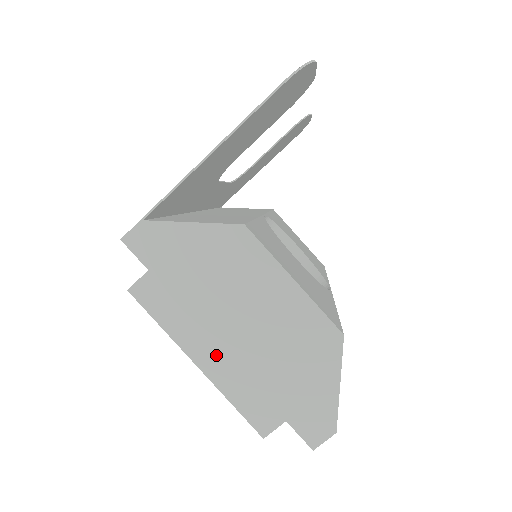
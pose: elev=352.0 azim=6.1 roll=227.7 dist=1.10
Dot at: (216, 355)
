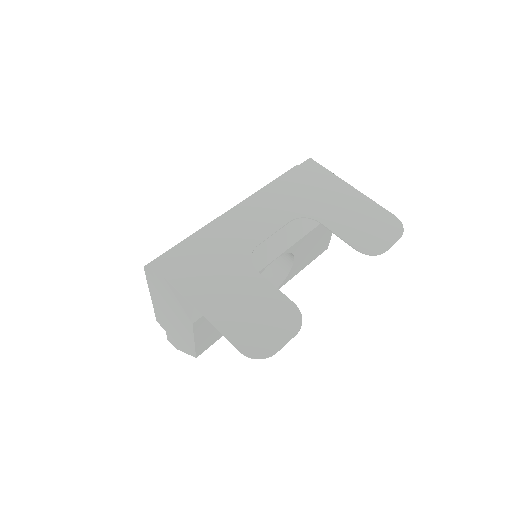
Dot at: (158, 306)
